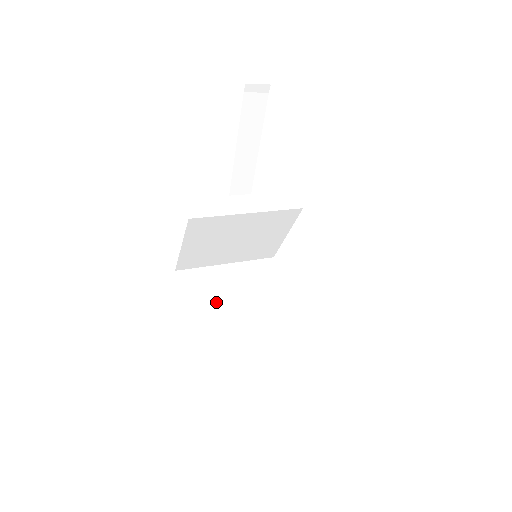
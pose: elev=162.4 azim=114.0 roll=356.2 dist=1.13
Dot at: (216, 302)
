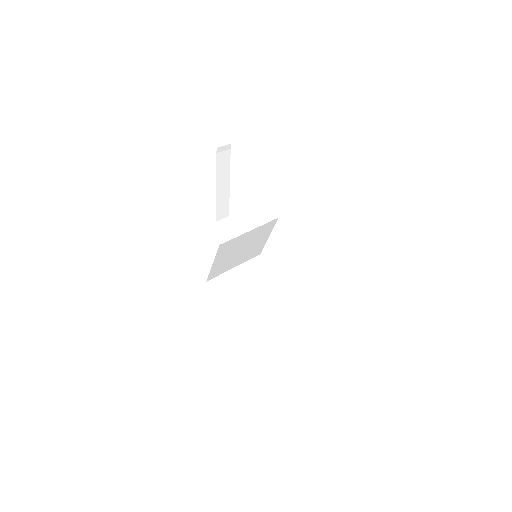
Dot at: (239, 293)
